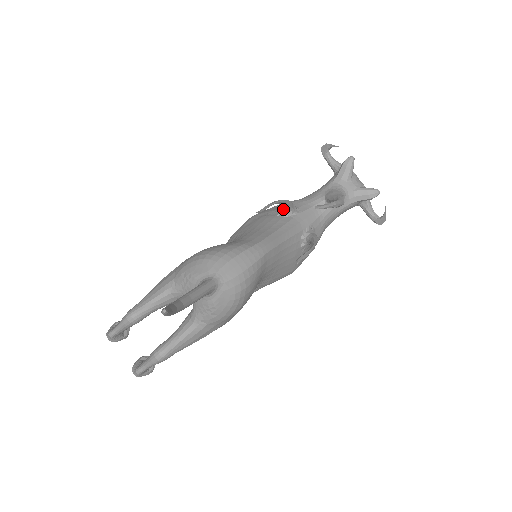
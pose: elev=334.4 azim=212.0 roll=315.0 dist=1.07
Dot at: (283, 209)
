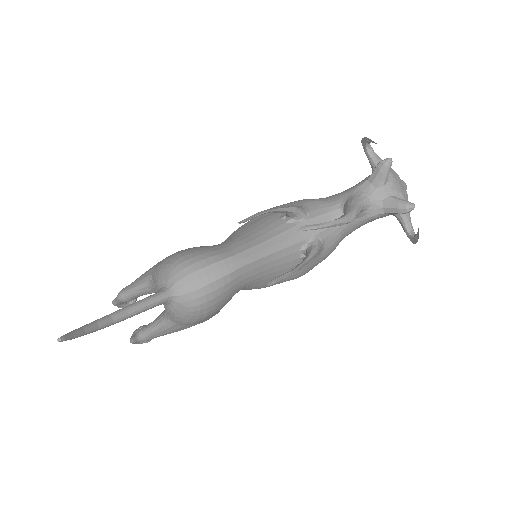
Dot at: (286, 214)
